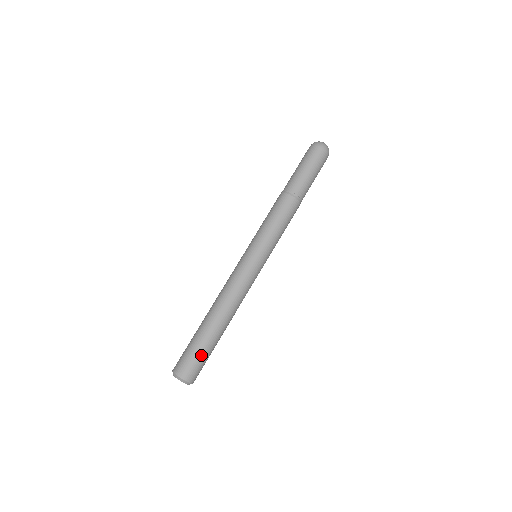
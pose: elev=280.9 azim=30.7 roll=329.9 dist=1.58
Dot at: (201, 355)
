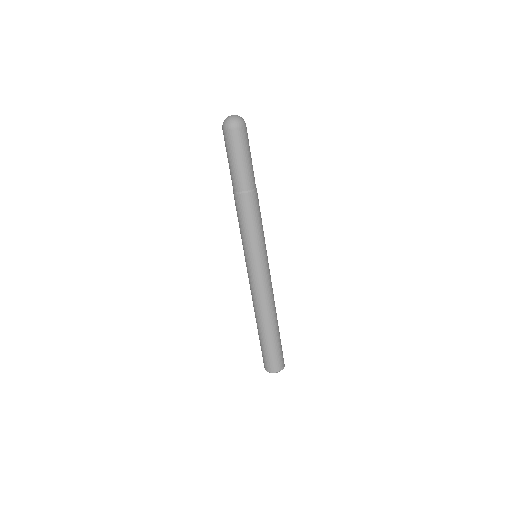
Dot at: (275, 351)
